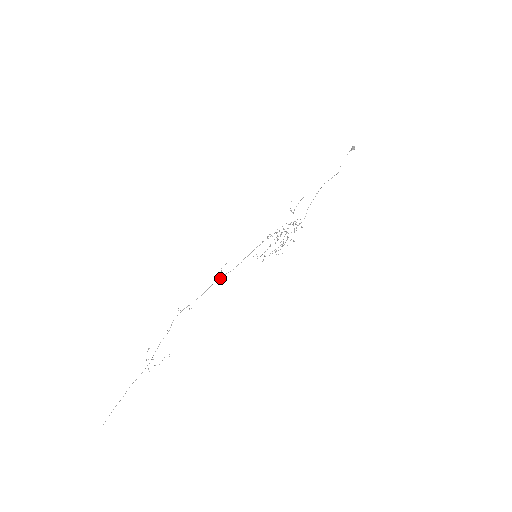
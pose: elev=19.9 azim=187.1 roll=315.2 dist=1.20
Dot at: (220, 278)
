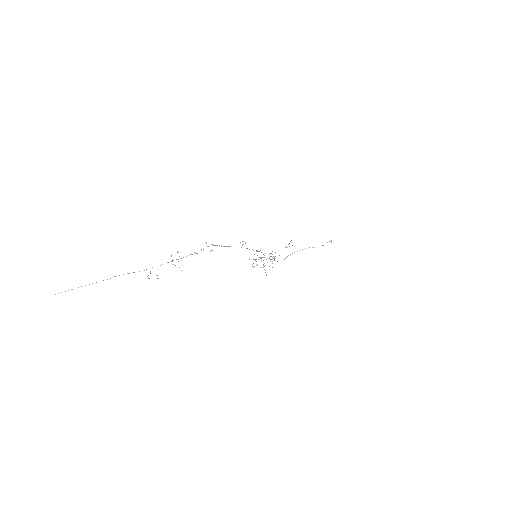
Dot at: occluded
